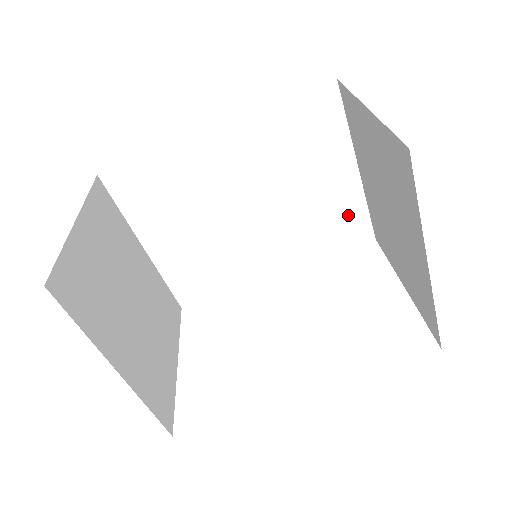
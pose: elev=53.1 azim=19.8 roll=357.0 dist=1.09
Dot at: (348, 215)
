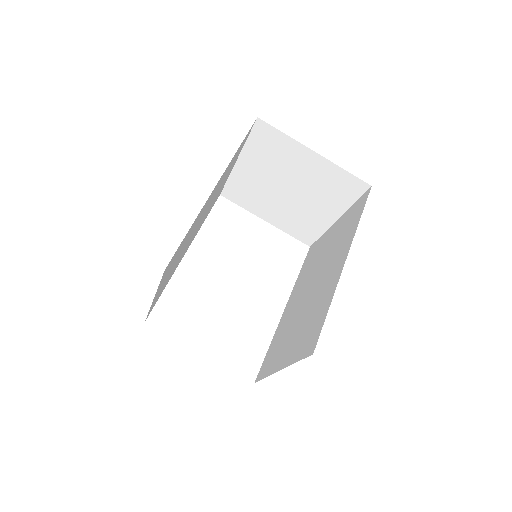
Dot at: occluded
